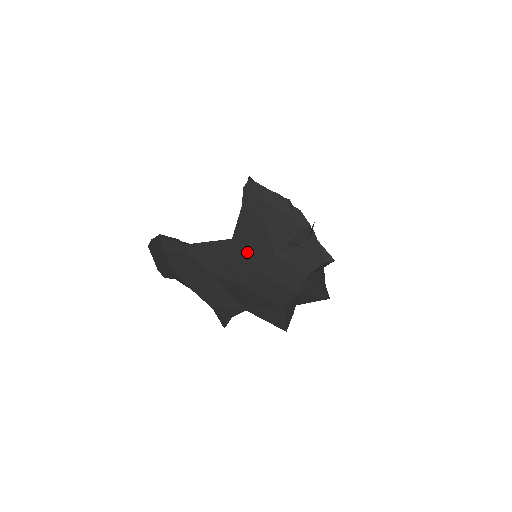
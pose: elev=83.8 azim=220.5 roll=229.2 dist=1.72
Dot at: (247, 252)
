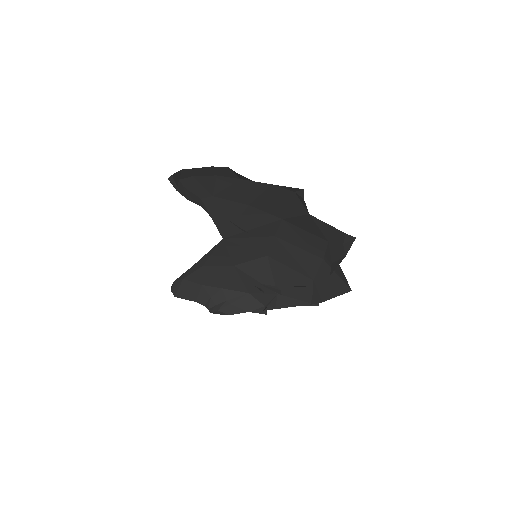
Dot at: (248, 235)
